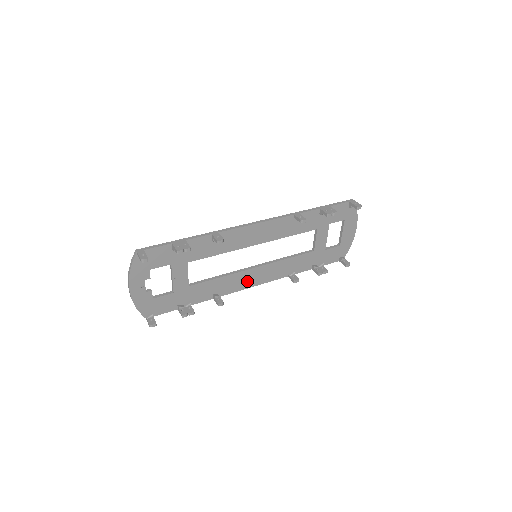
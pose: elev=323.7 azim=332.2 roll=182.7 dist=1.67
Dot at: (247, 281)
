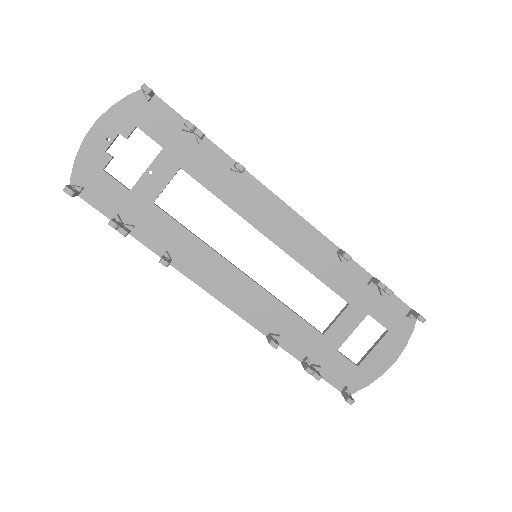
Dot at: (218, 281)
